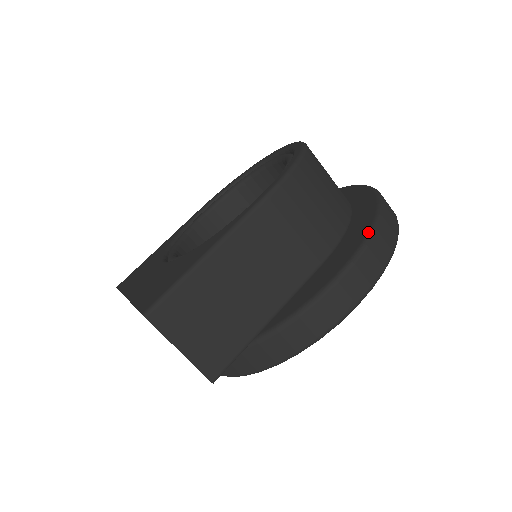
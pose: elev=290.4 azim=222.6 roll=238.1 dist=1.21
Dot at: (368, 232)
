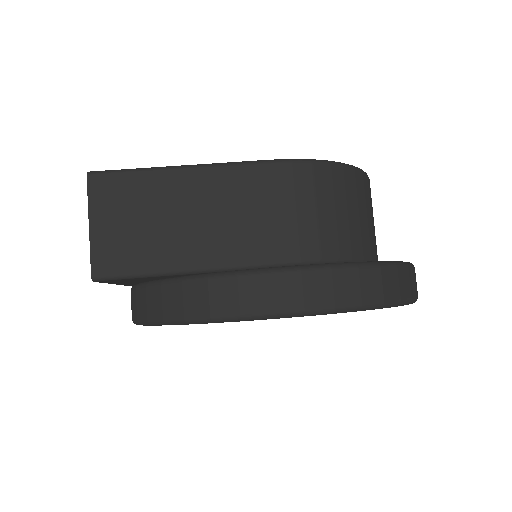
Dot at: (347, 262)
